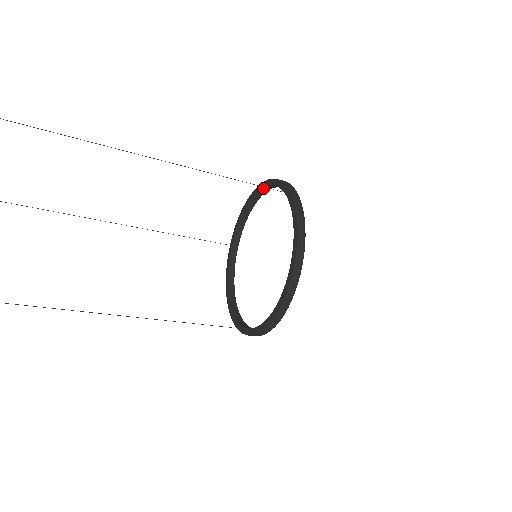
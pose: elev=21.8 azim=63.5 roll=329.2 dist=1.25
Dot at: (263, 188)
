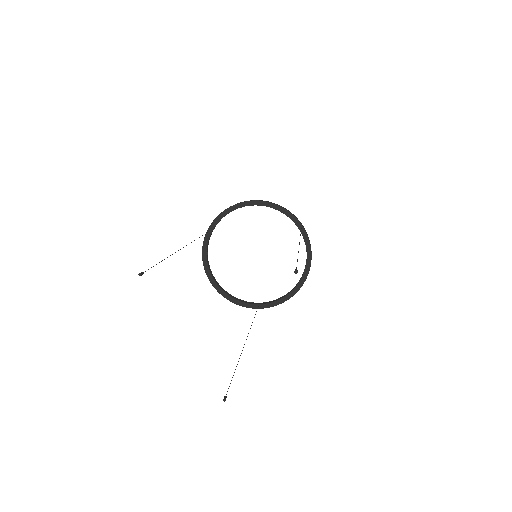
Dot at: (264, 205)
